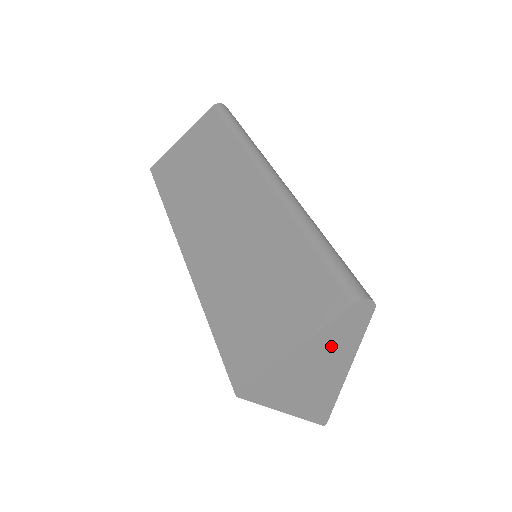
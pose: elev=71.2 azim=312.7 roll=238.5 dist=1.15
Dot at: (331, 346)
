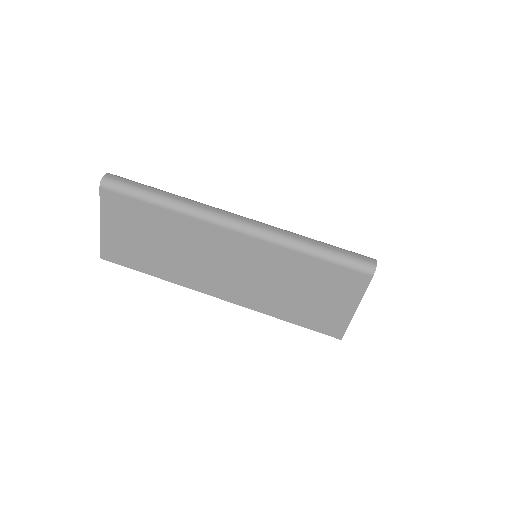
Dot at: occluded
